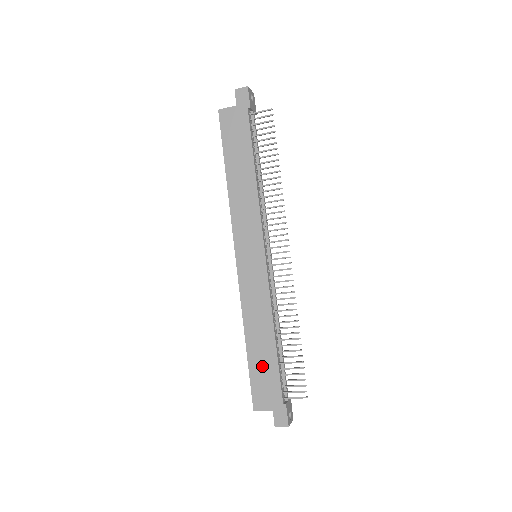
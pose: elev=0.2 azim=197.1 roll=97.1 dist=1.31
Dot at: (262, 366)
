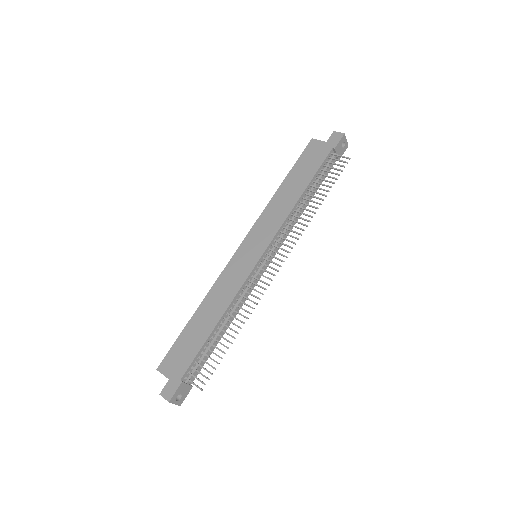
Dot at: (191, 338)
